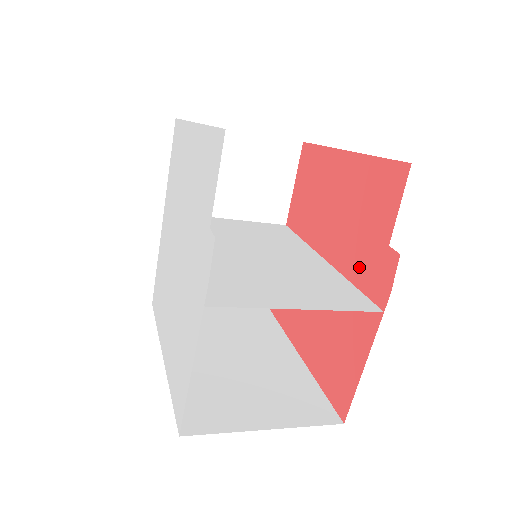
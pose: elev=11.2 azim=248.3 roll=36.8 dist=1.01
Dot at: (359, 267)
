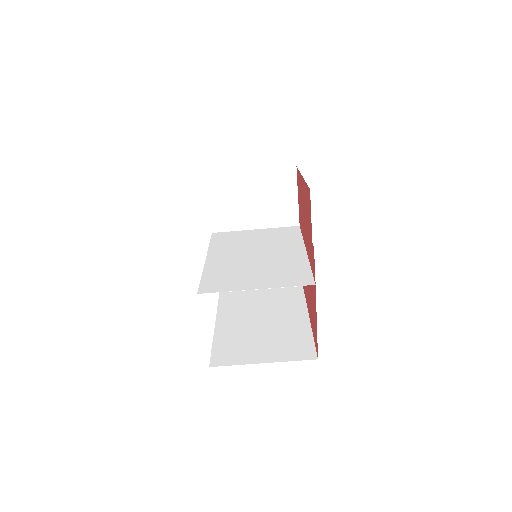
Dot at: (310, 256)
